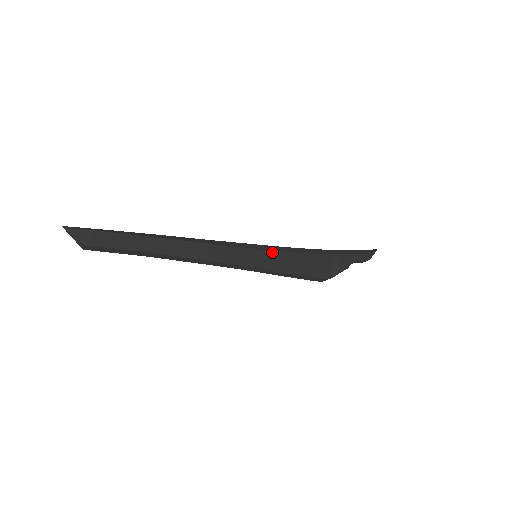
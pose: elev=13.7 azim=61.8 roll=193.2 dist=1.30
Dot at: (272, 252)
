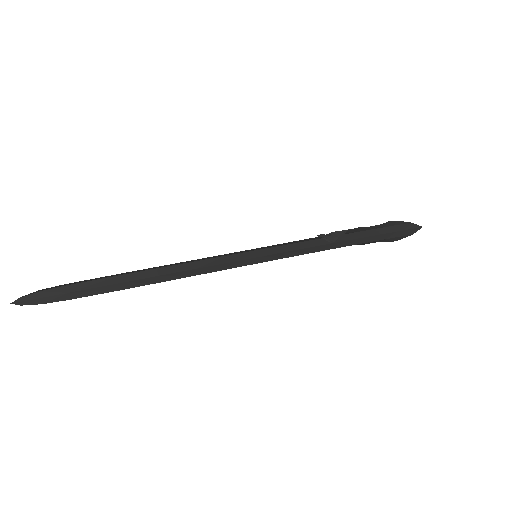
Dot at: (276, 259)
